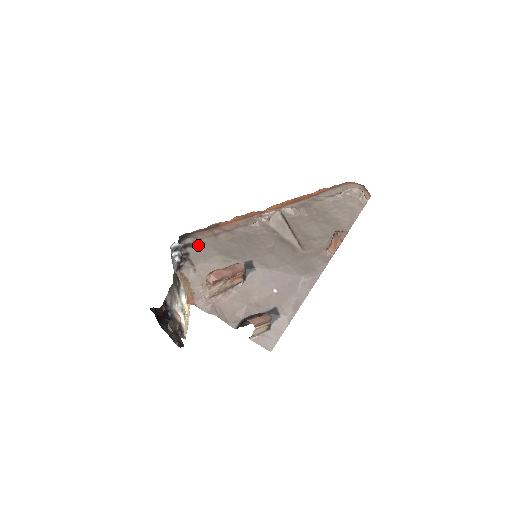
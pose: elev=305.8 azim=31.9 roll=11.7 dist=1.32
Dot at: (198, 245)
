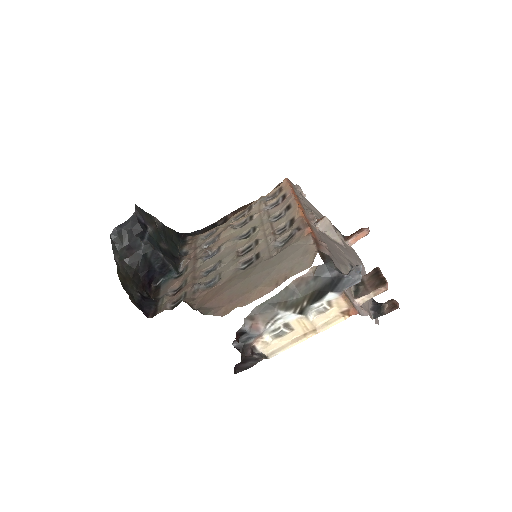
Dot at: (334, 261)
